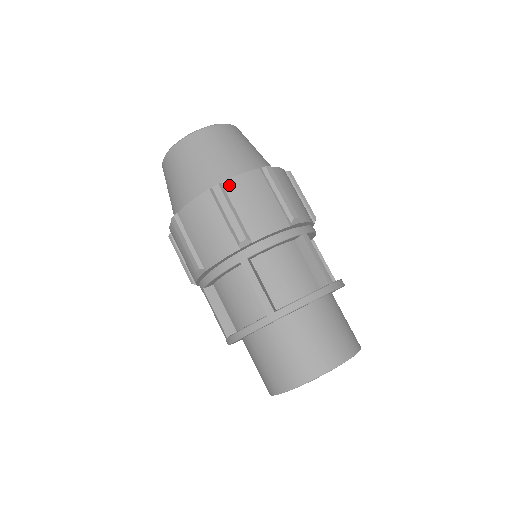
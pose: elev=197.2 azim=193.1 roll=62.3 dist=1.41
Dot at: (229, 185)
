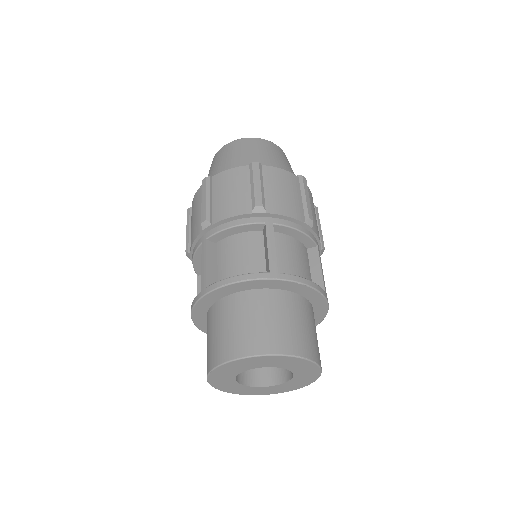
Dot at: (216, 178)
